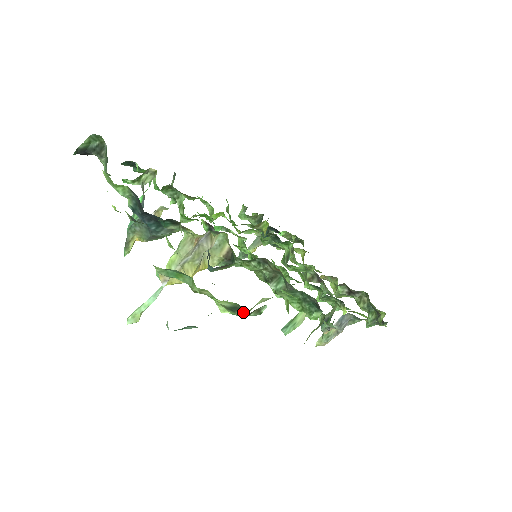
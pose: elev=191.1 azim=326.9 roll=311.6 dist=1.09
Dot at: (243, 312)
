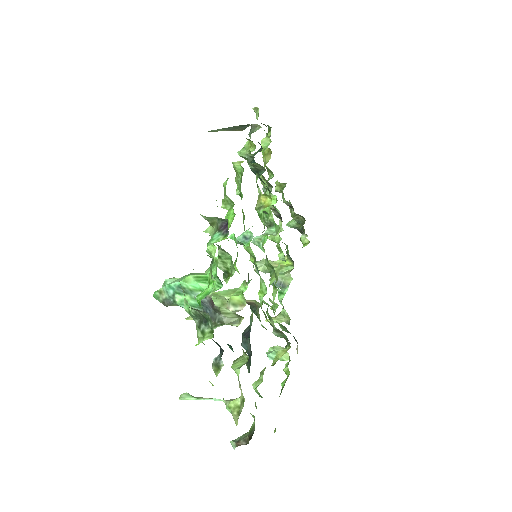
Dot at: occluded
